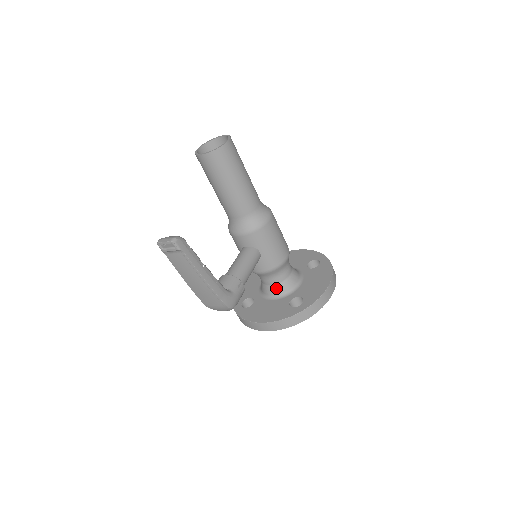
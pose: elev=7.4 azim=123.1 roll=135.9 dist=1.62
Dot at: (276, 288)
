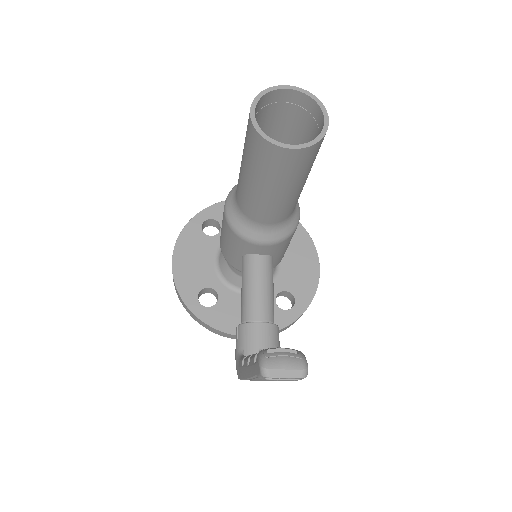
Dot at: occluded
